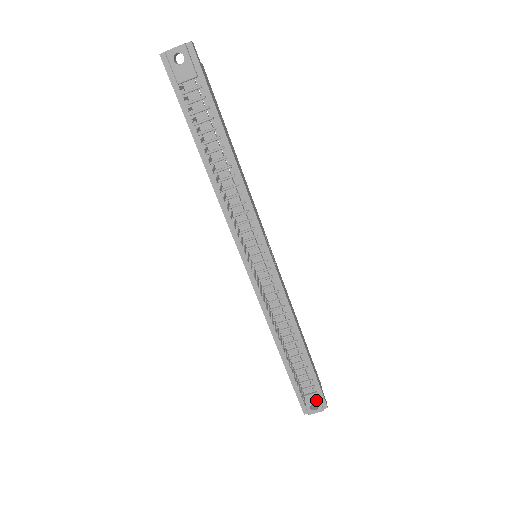
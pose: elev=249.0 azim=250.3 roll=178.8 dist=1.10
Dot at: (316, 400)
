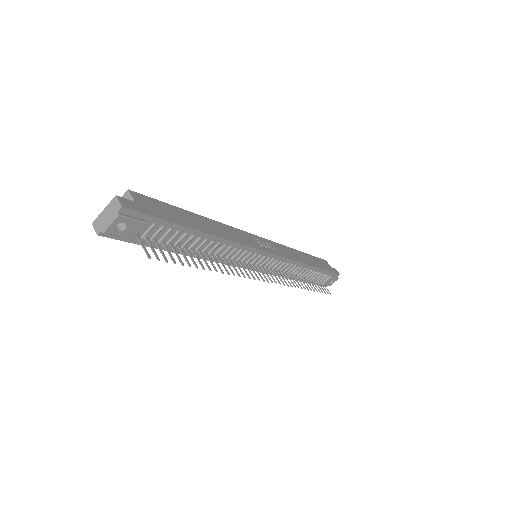
Dot at: (332, 279)
